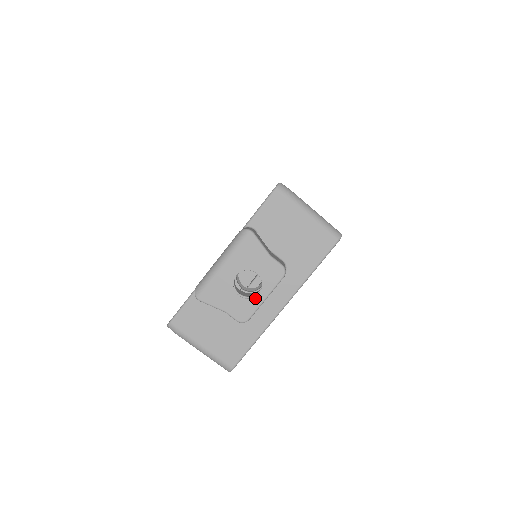
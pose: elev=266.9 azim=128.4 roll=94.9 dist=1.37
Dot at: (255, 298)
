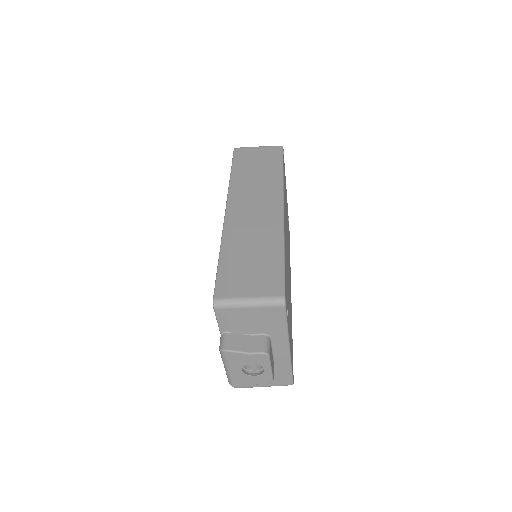
Dot at: (265, 372)
